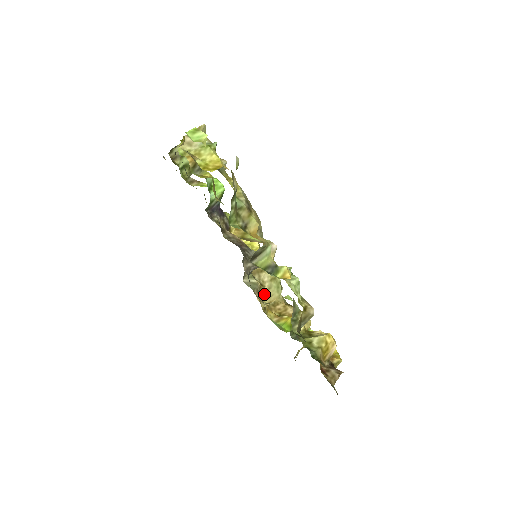
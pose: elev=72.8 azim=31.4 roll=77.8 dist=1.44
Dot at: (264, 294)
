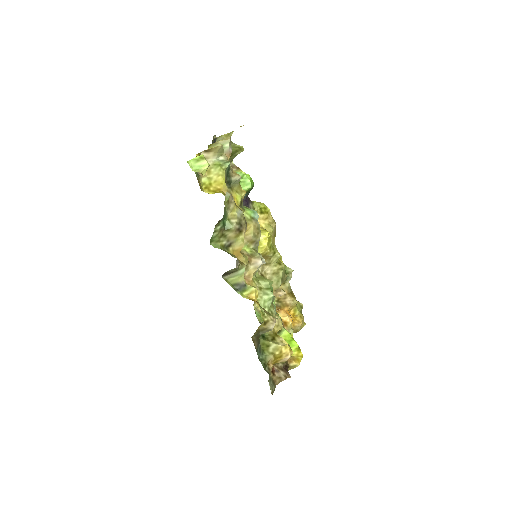
Dot at: occluded
